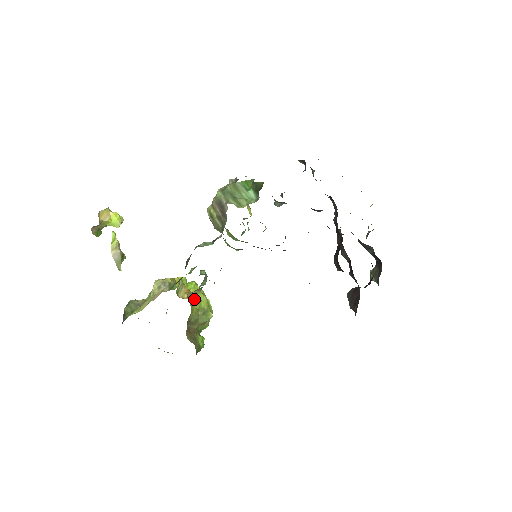
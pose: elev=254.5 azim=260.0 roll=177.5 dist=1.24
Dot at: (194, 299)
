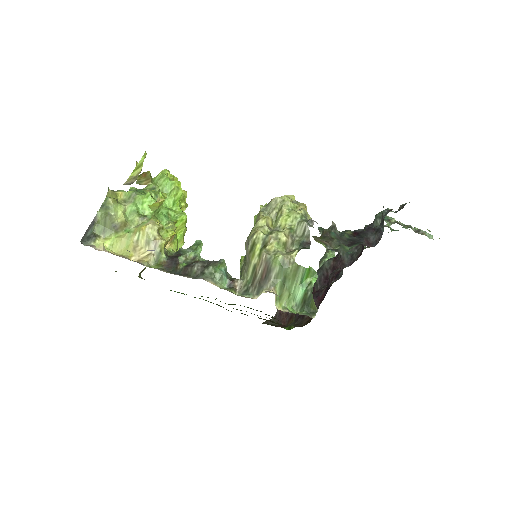
Dot at: occluded
